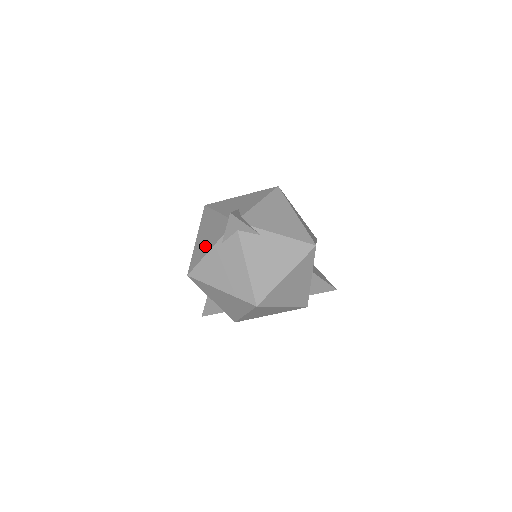
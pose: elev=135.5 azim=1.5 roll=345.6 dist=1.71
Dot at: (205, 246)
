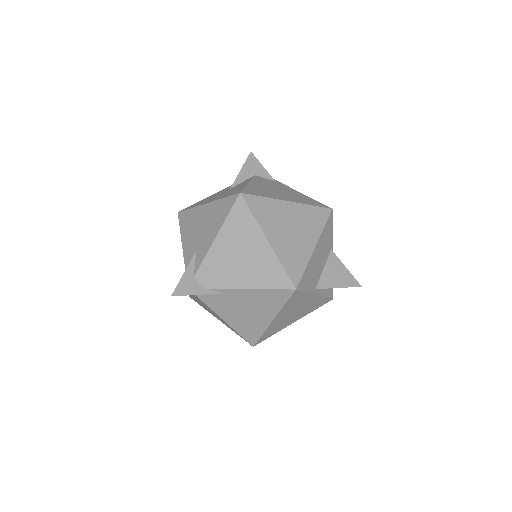
Dot at: occluded
